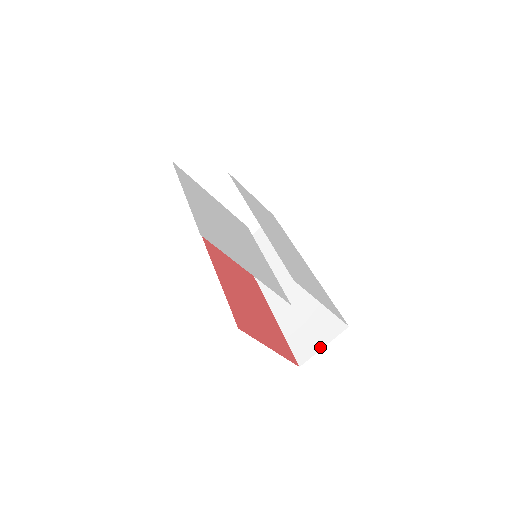
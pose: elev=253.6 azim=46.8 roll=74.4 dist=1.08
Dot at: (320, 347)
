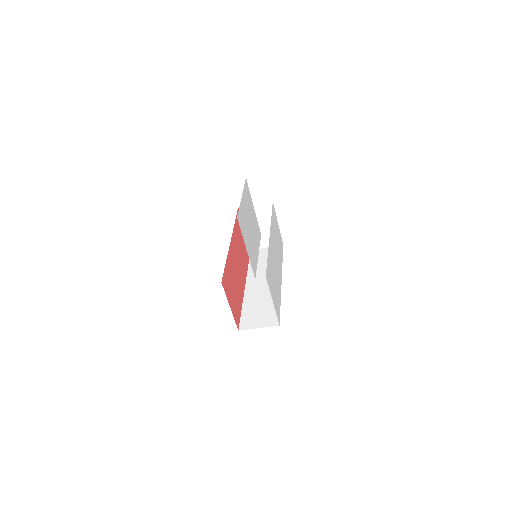
Dot at: (257, 327)
